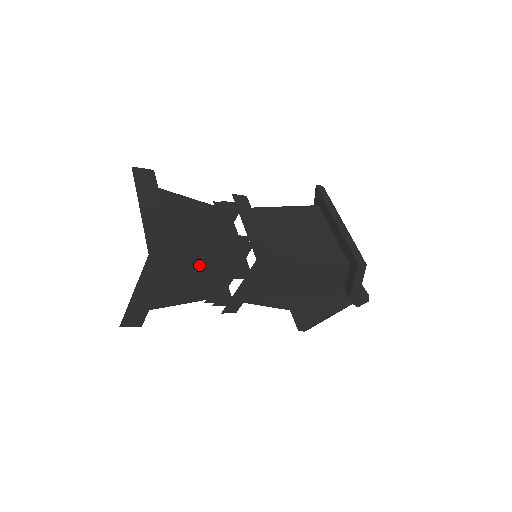
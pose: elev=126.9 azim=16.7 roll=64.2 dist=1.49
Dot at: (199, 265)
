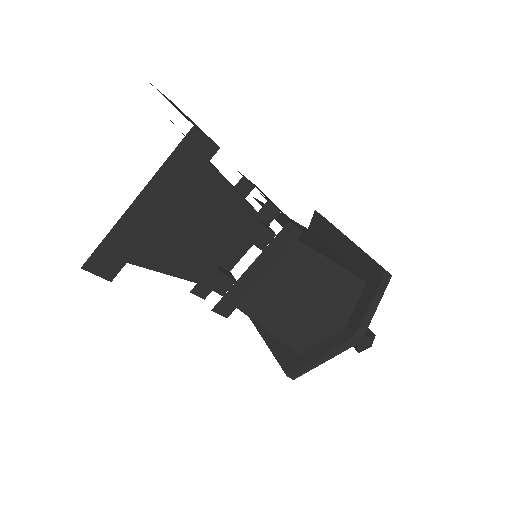
Dot at: (222, 204)
